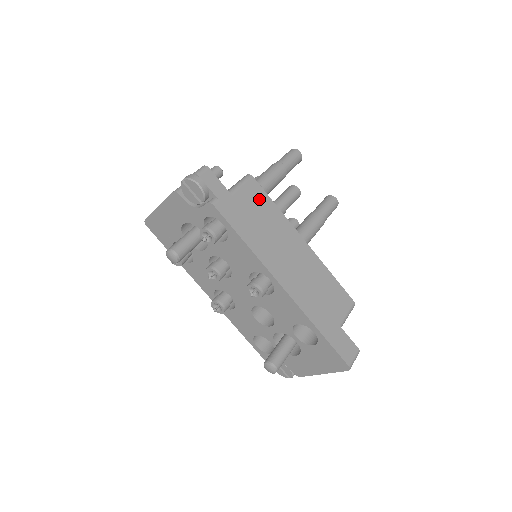
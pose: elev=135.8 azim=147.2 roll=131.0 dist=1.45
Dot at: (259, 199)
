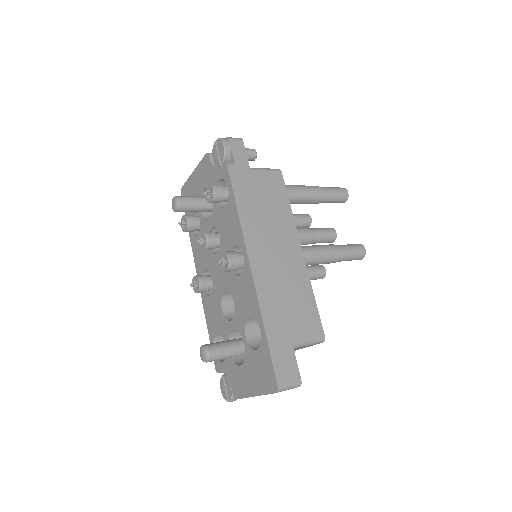
Dot at: (276, 189)
